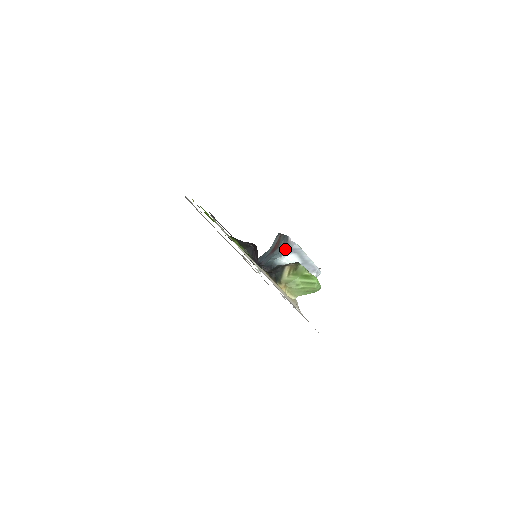
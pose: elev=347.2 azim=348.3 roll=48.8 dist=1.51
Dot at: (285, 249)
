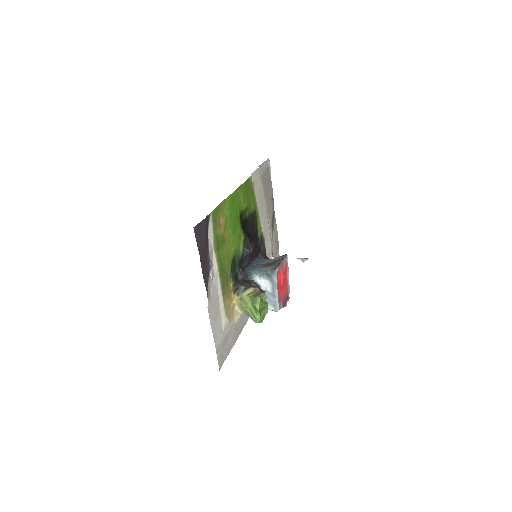
Dot at: (268, 273)
